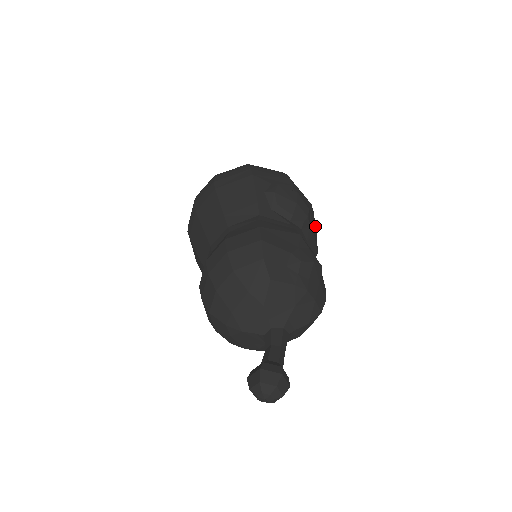
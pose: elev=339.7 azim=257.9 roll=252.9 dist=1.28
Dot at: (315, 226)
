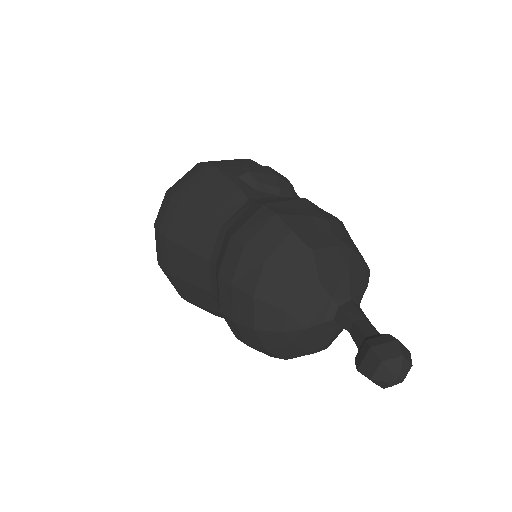
Dot at: occluded
